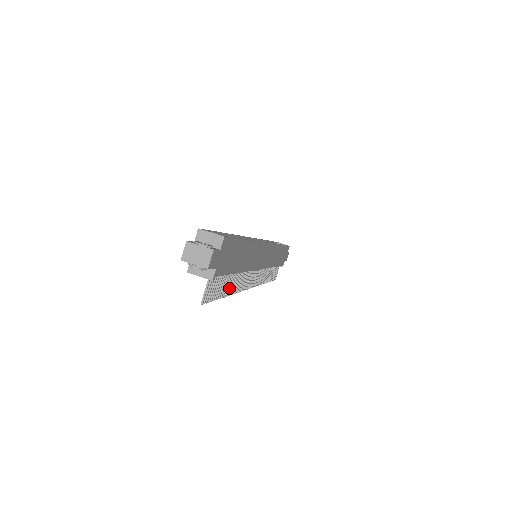
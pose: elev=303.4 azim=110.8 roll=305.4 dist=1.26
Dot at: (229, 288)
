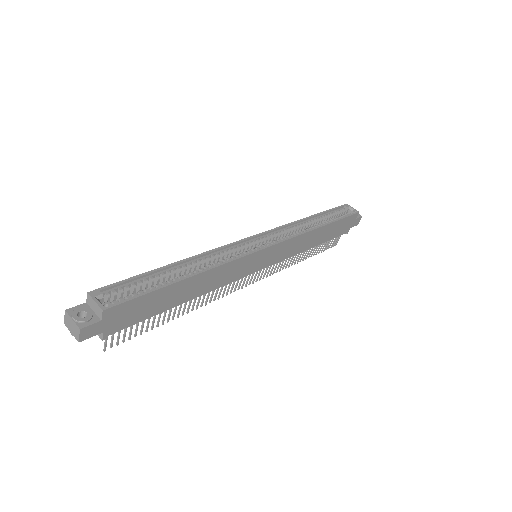
Dot at: (178, 312)
